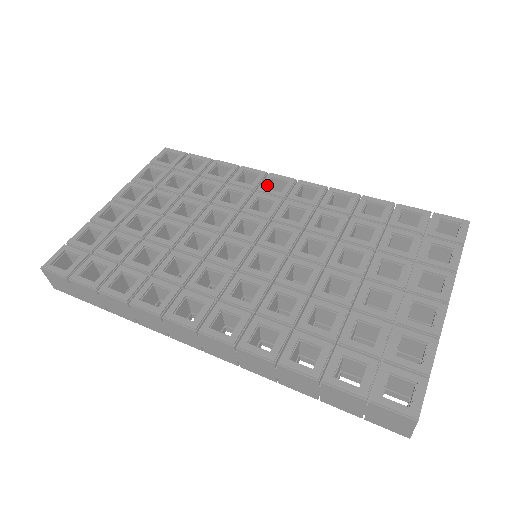
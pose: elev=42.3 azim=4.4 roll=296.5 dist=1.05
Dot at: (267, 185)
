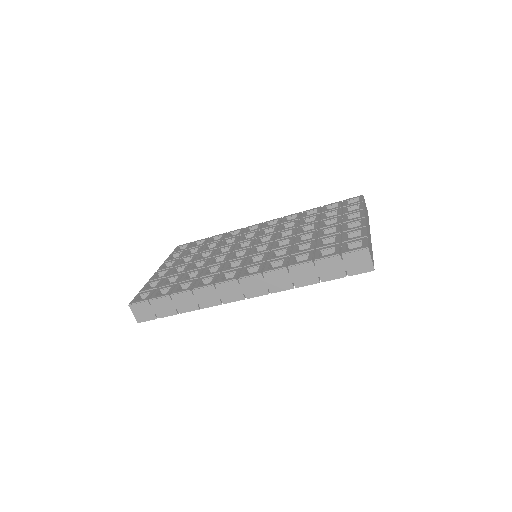
Dot at: (247, 231)
